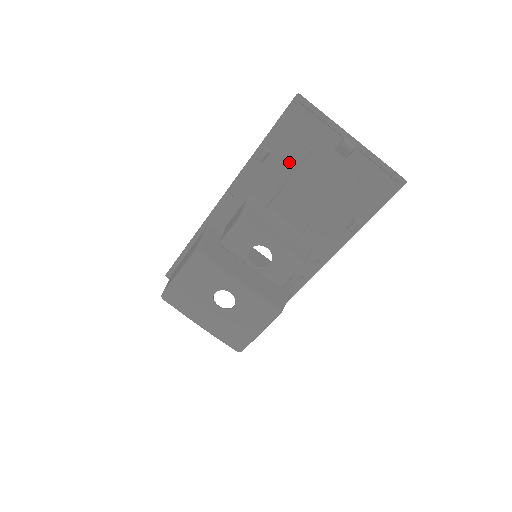
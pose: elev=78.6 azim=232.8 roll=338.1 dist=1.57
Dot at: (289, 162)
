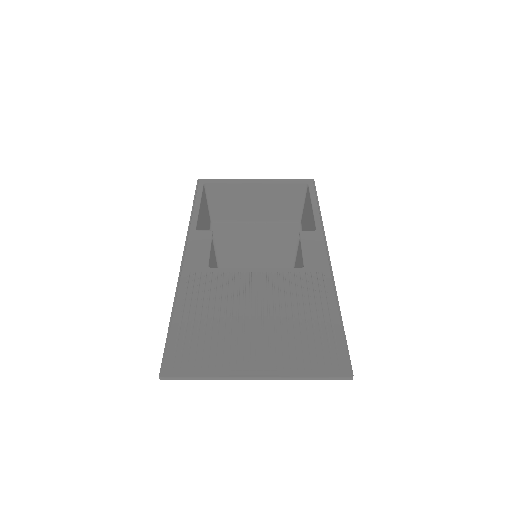
Dot at: (213, 318)
